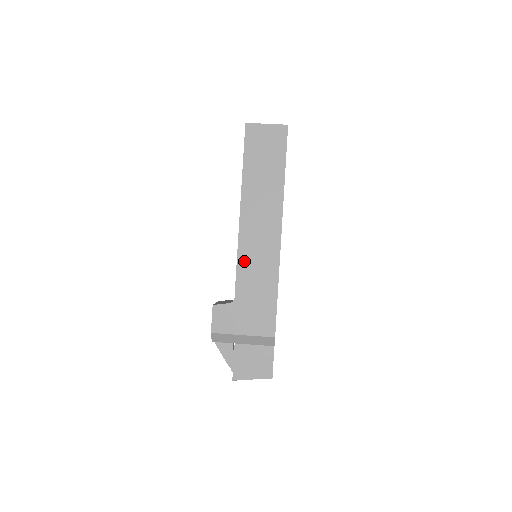
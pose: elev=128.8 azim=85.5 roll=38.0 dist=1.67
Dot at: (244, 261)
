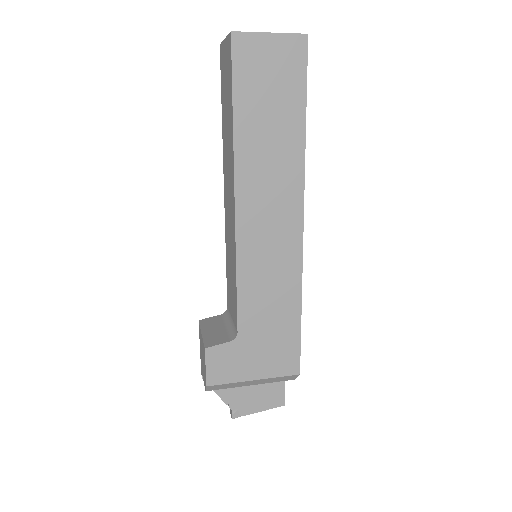
Dot at: (248, 277)
